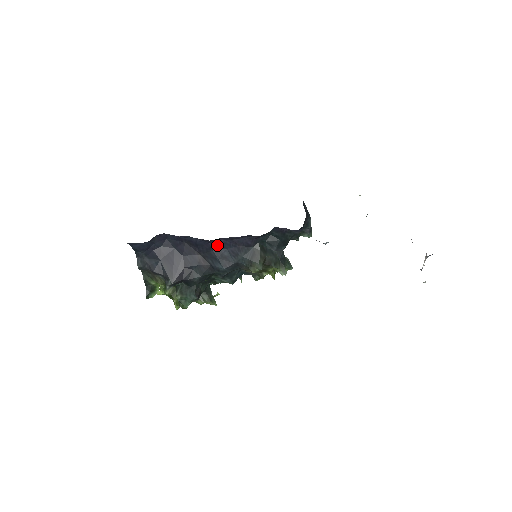
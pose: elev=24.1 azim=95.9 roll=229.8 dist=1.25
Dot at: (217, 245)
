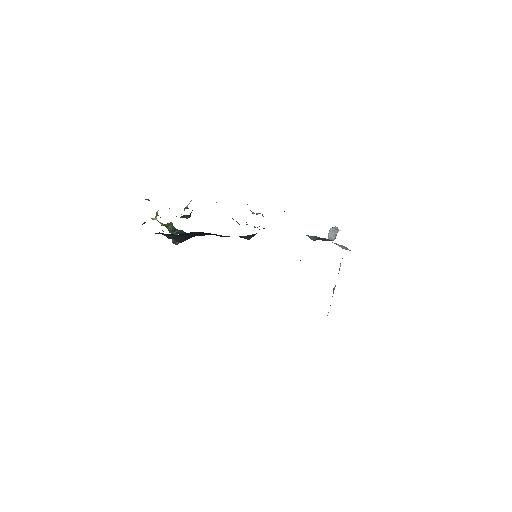
Dot at: occluded
